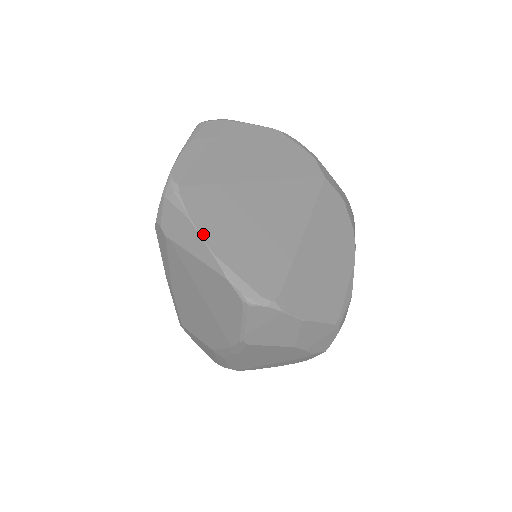
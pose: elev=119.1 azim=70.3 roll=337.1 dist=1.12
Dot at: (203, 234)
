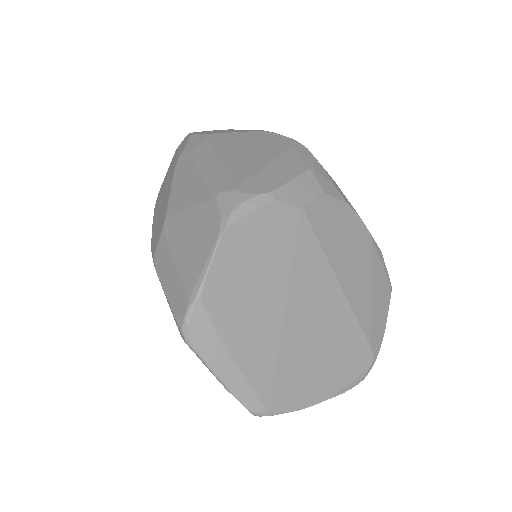
Dot at: (313, 403)
